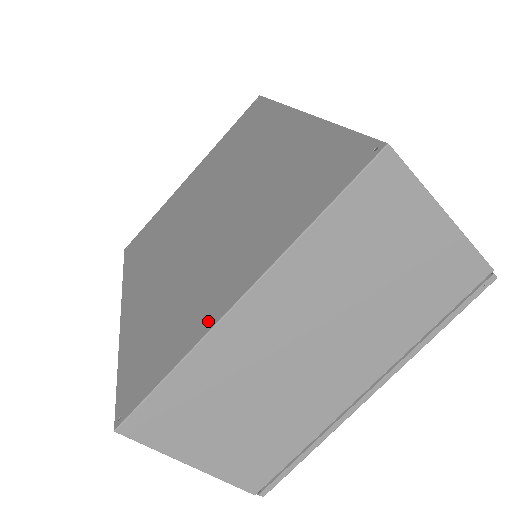
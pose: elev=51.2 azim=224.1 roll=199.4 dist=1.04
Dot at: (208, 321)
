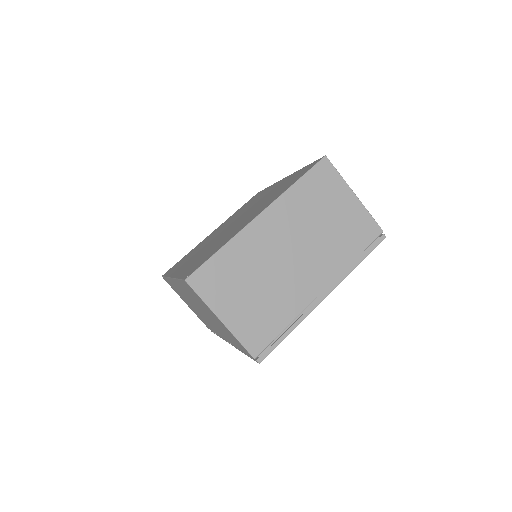
Dot at: (240, 229)
